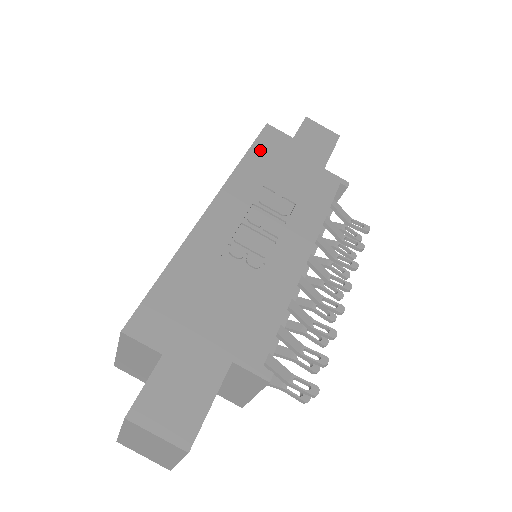
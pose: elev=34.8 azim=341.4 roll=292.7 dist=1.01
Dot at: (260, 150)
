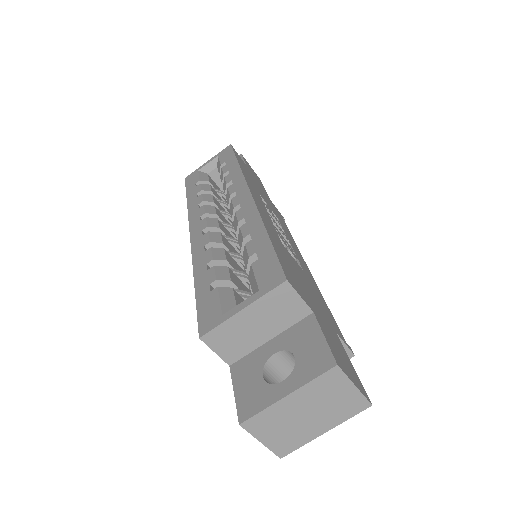
Dot at: (241, 163)
